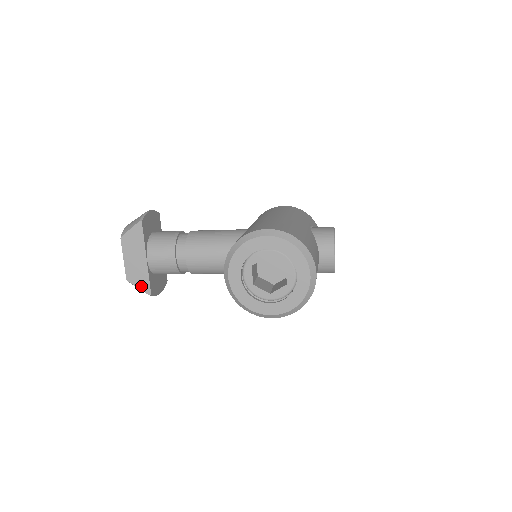
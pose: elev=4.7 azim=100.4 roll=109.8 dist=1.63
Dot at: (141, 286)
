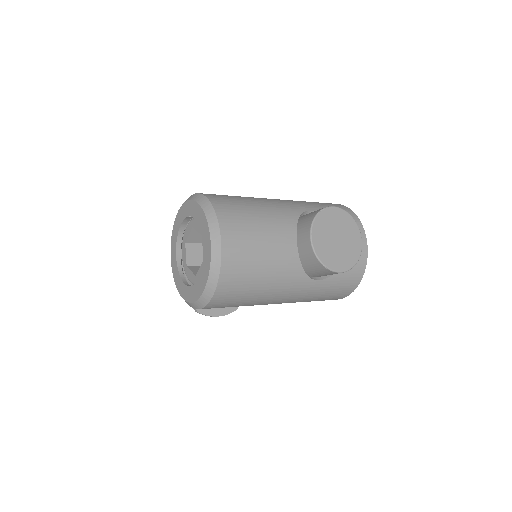
Dot at: occluded
